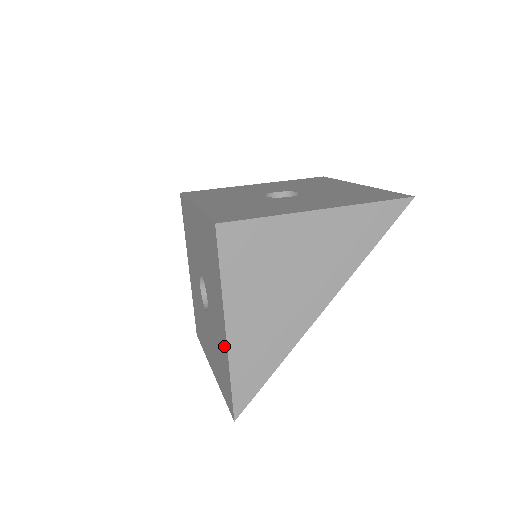
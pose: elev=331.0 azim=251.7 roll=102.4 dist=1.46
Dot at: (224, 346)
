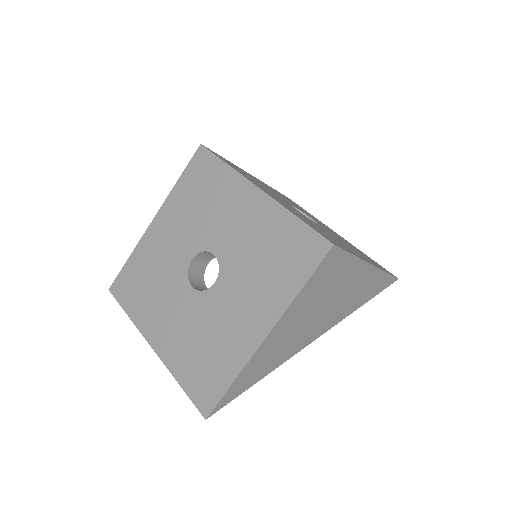
Dot at: (244, 347)
